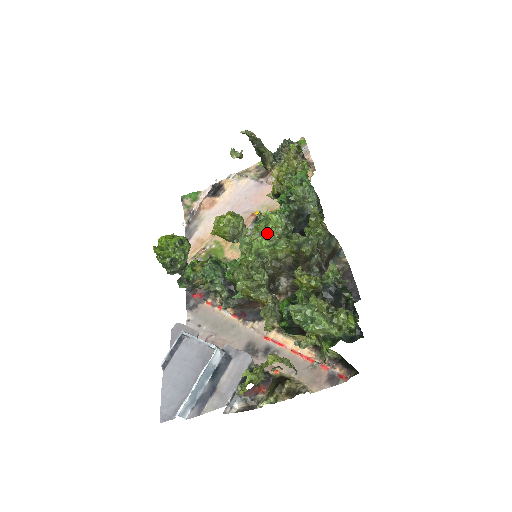
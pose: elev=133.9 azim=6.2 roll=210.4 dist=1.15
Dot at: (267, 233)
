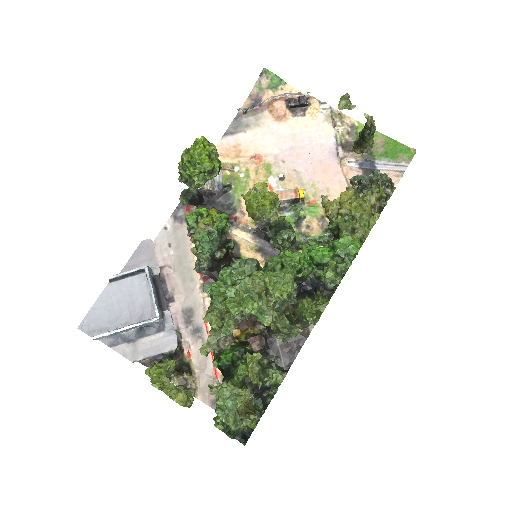
Dot at: (269, 294)
